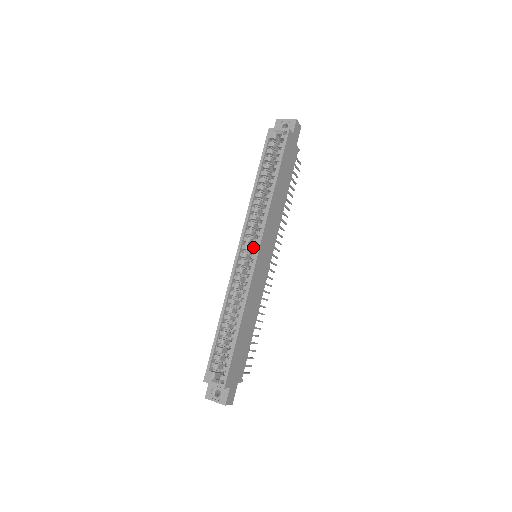
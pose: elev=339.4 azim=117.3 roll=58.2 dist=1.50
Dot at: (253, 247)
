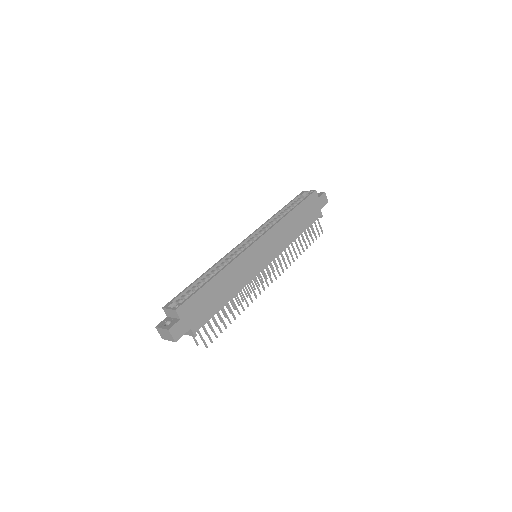
Dot at: occluded
